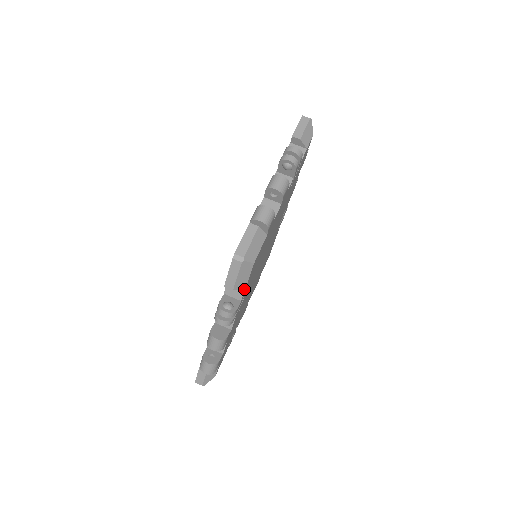
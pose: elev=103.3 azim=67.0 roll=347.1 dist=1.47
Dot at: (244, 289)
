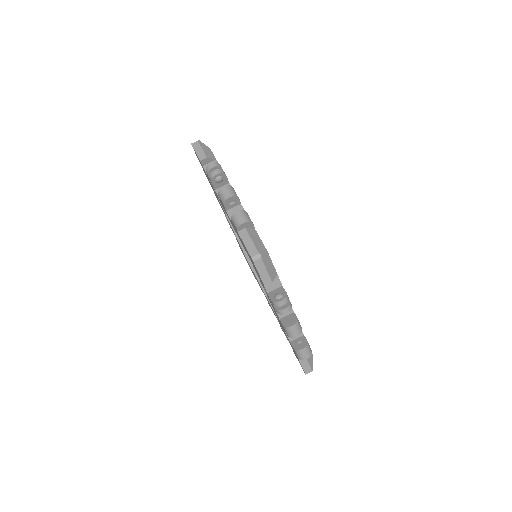
Dot at: (277, 275)
